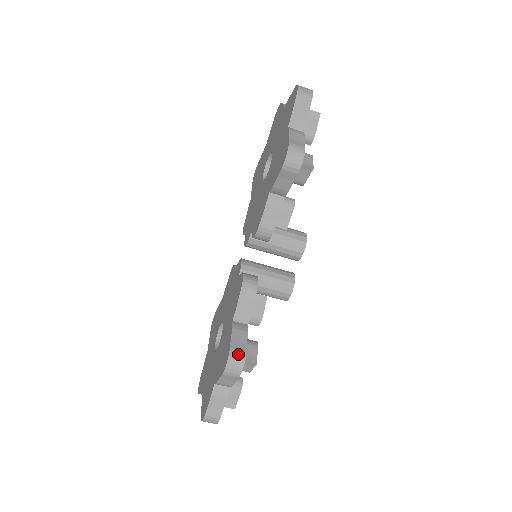
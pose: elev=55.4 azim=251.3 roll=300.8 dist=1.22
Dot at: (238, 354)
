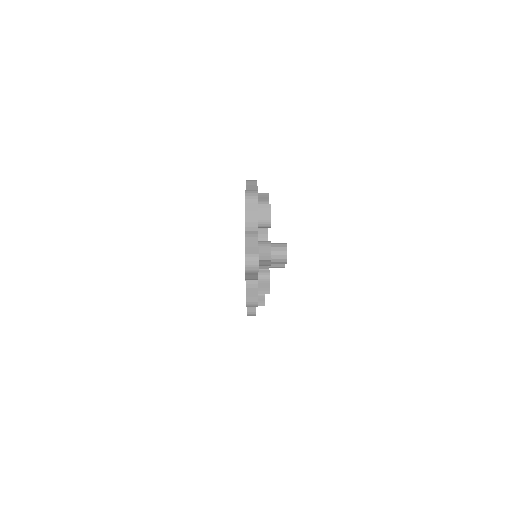
Dot at: (252, 314)
